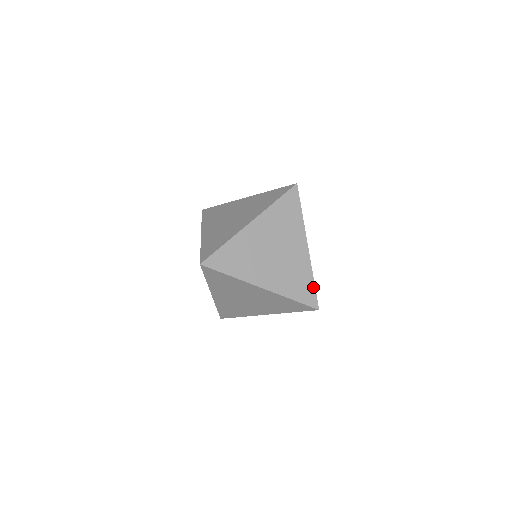
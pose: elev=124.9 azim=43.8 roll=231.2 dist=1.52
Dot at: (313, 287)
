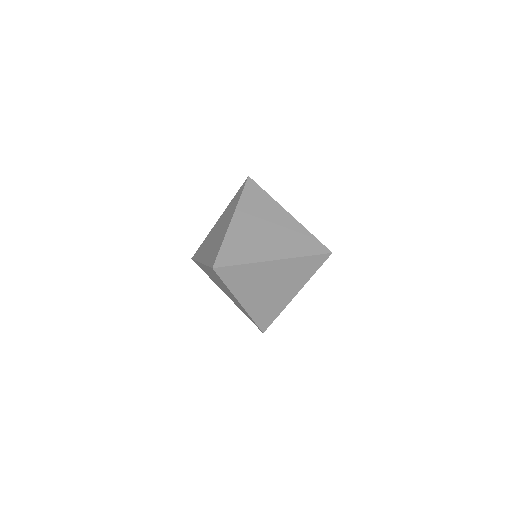
Dot at: occluded
